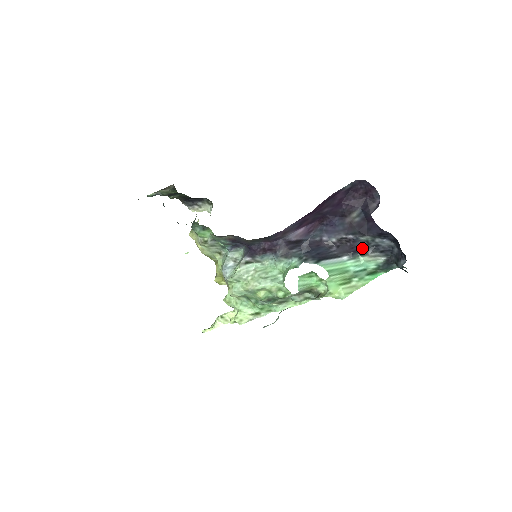
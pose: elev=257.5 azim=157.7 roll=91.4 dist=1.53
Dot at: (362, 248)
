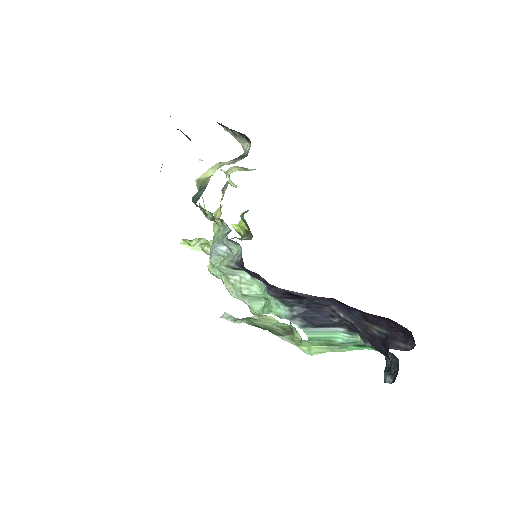
Dot at: (365, 336)
